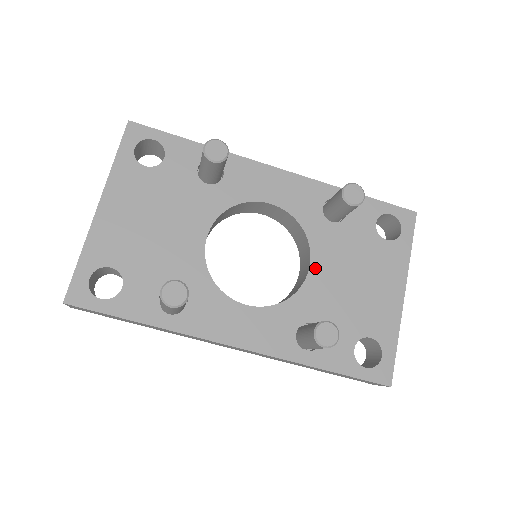
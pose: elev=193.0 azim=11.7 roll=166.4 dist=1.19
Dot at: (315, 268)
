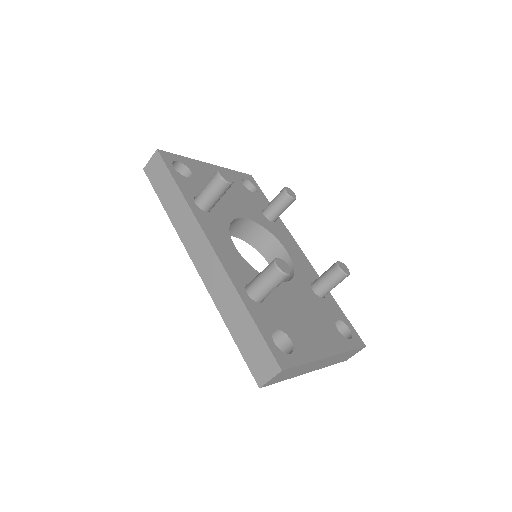
Dot at: (286, 286)
